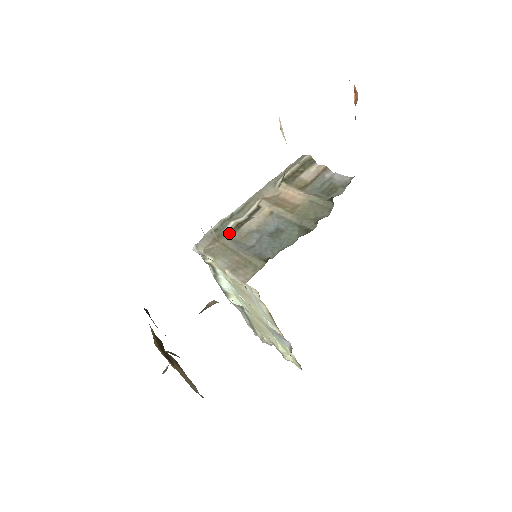
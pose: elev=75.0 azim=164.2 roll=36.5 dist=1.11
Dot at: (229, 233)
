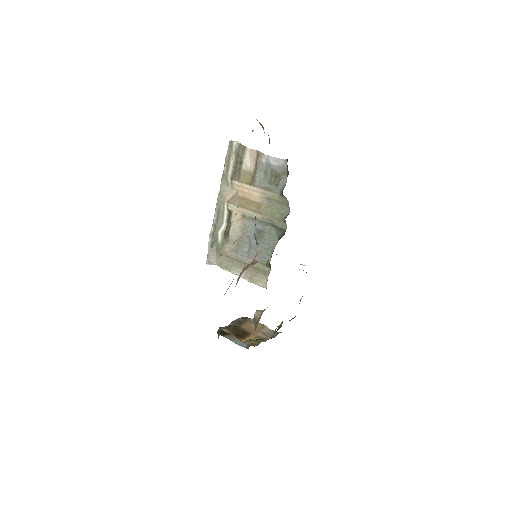
Dot at: (224, 244)
